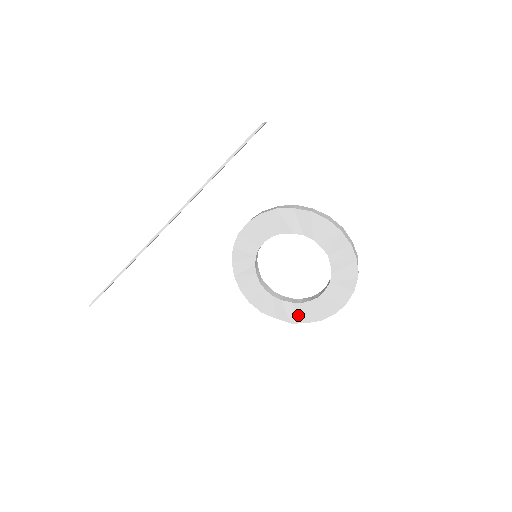
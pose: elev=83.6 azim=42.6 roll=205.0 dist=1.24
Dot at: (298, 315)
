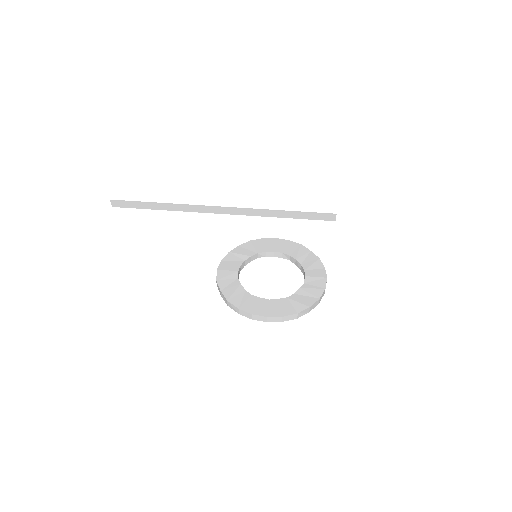
Dot at: (239, 300)
